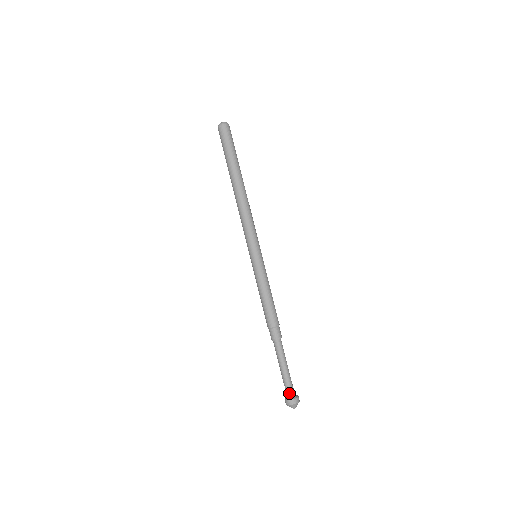
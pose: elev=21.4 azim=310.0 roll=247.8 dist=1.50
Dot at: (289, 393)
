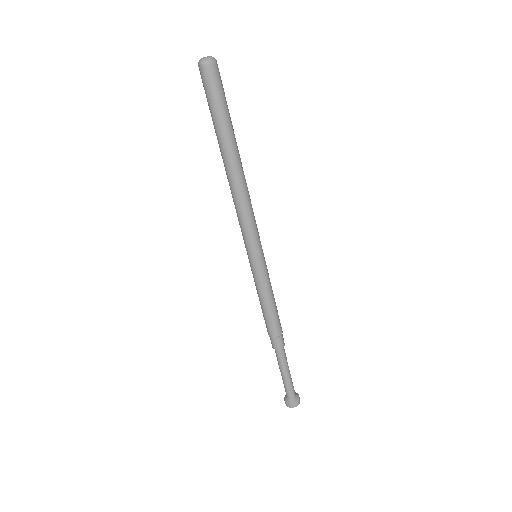
Dot at: (287, 395)
